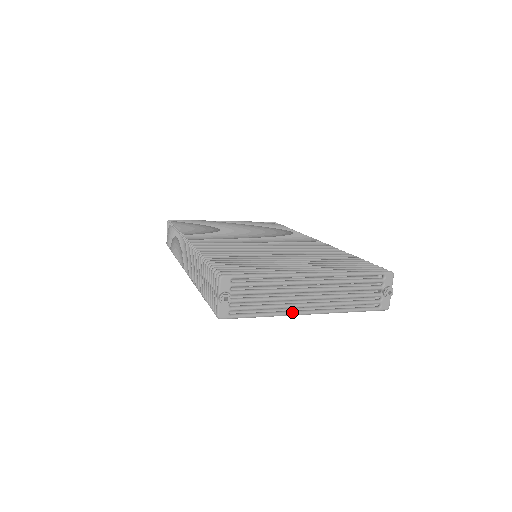
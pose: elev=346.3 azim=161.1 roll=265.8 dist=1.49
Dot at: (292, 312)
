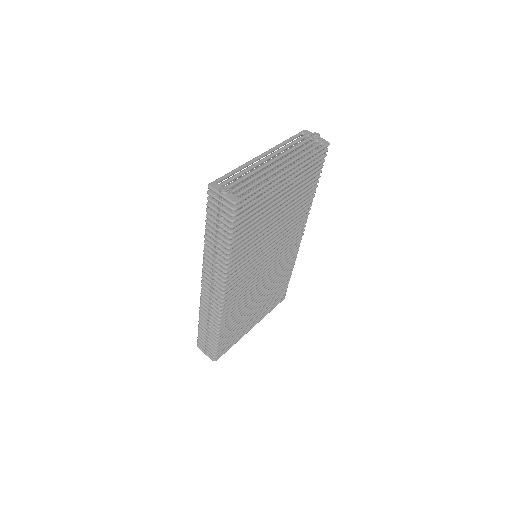
Dot at: (276, 175)
